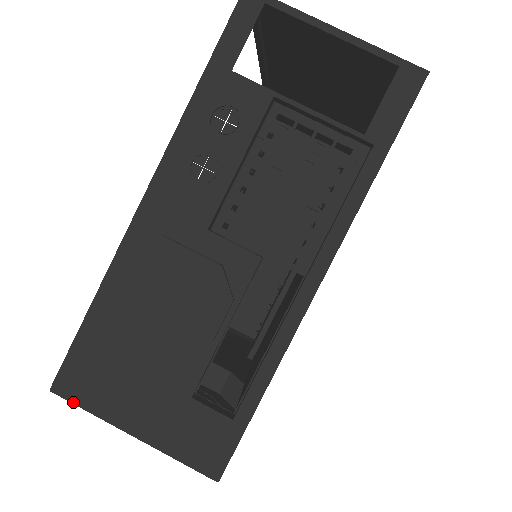
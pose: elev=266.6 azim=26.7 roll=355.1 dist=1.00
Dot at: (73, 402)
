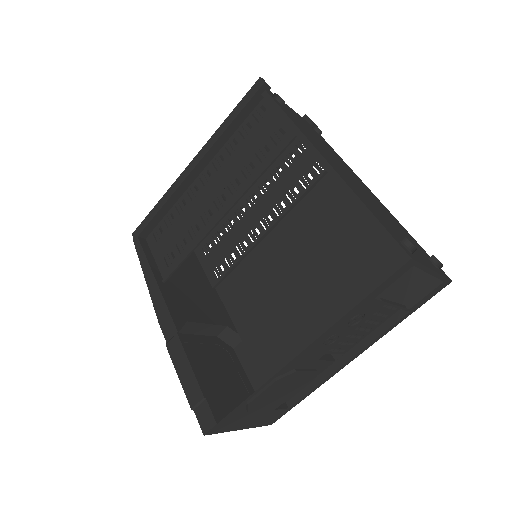
Dot at: occluded
